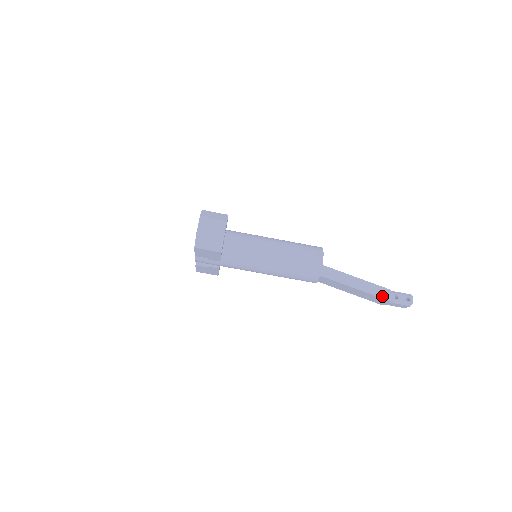
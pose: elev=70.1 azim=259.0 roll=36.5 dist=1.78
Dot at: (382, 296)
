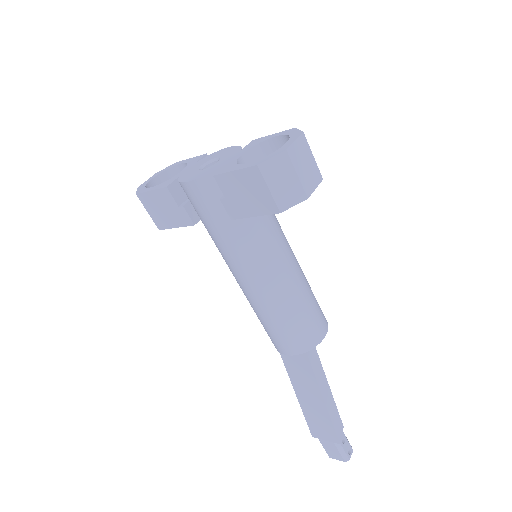
Dot at: (337, 430)
